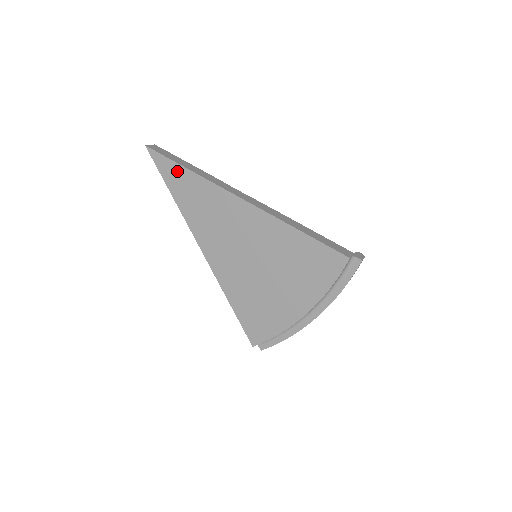
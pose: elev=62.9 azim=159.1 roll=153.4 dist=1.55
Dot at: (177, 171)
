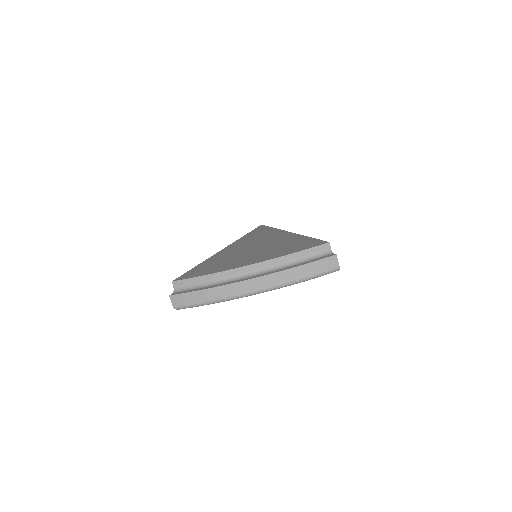
Dot at: (265, 228)
